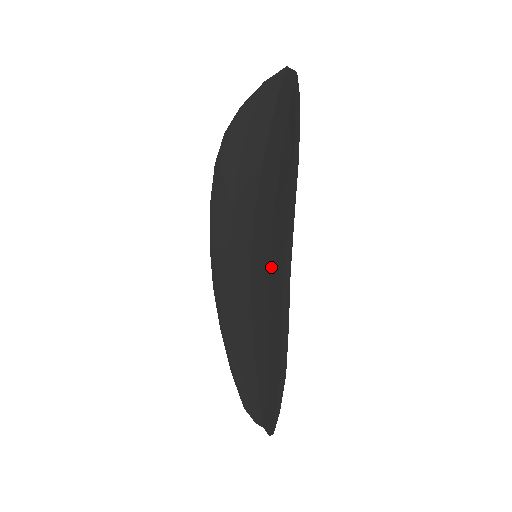
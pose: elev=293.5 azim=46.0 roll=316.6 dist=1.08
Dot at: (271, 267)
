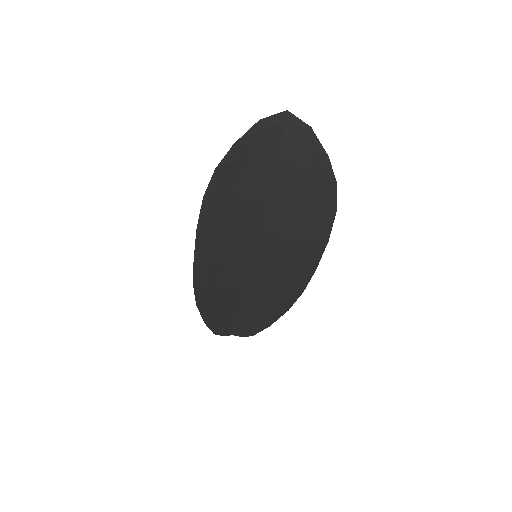
Dot at: (289, 265)
